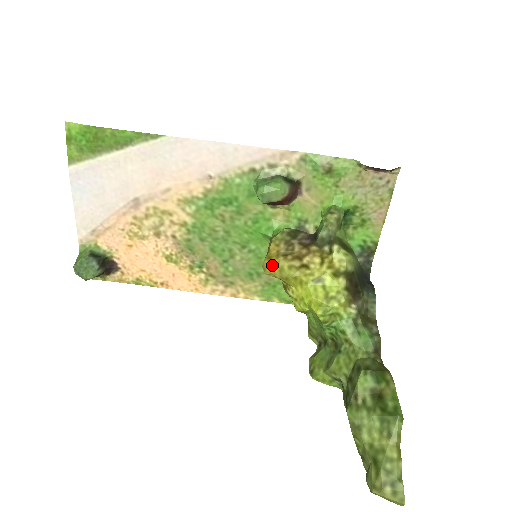
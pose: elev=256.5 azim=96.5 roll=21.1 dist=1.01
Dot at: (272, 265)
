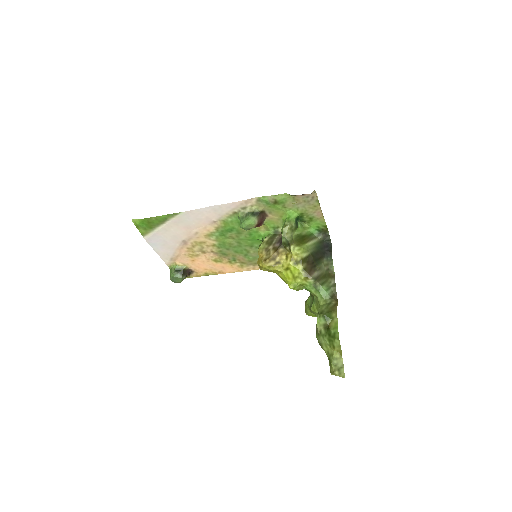
Dot at: (260, 267)
